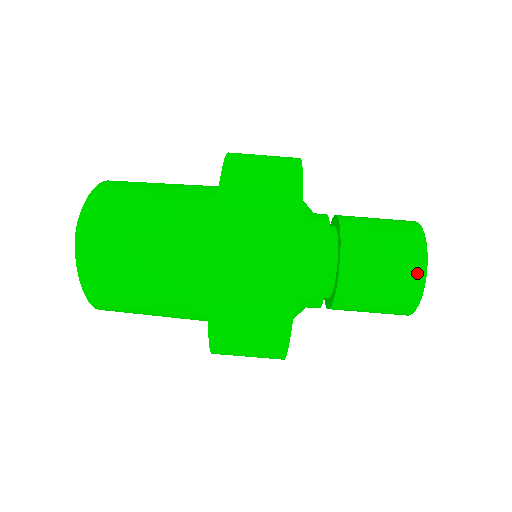
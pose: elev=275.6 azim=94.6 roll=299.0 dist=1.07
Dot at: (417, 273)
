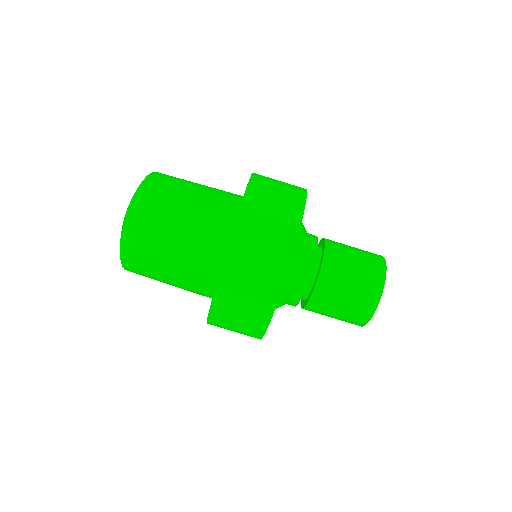
Dot at: (373, 299)
